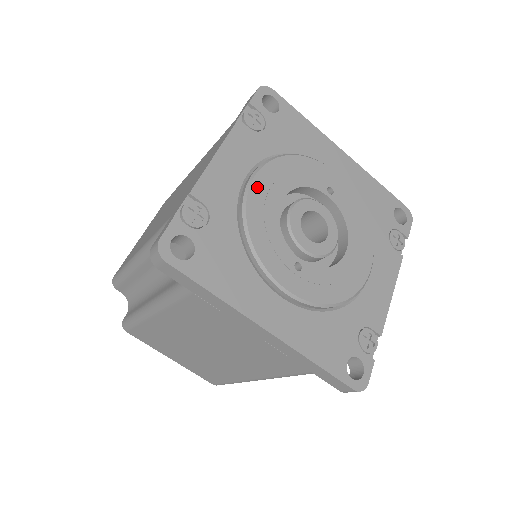
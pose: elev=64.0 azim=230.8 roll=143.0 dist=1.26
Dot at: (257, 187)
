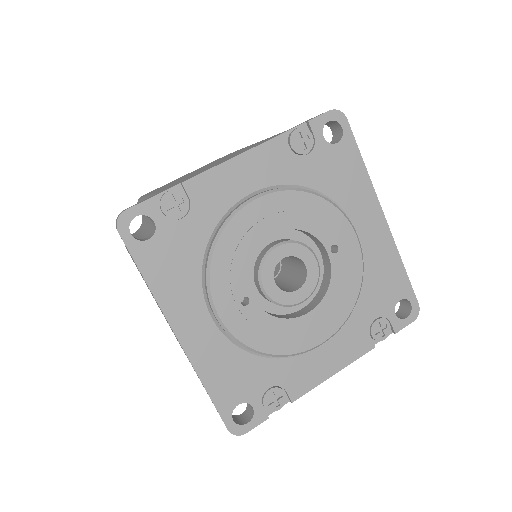
Dot at: (254, 209)
